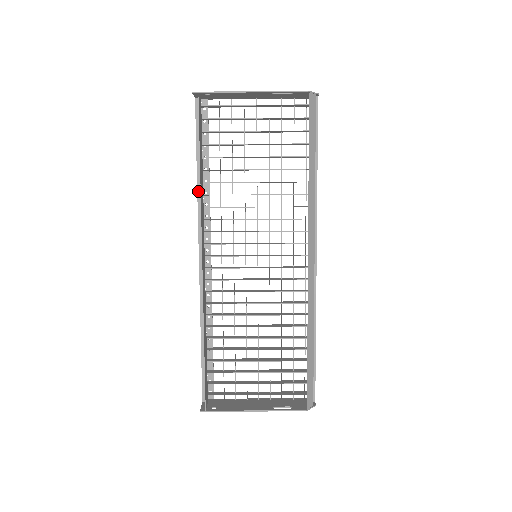
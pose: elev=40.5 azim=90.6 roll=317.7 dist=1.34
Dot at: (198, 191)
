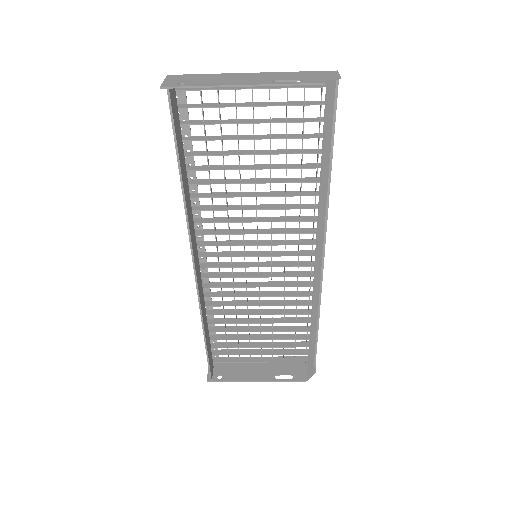
Dot at: occluded
